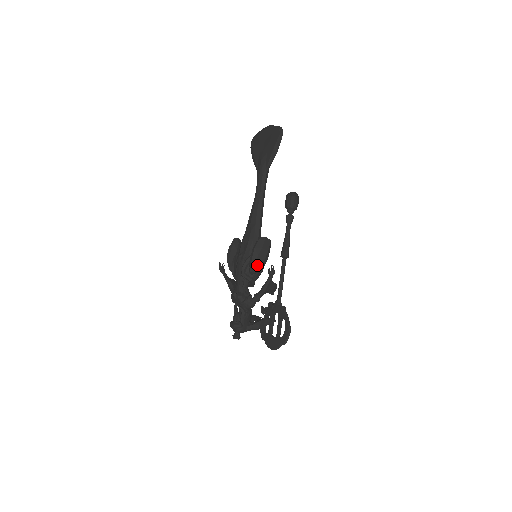
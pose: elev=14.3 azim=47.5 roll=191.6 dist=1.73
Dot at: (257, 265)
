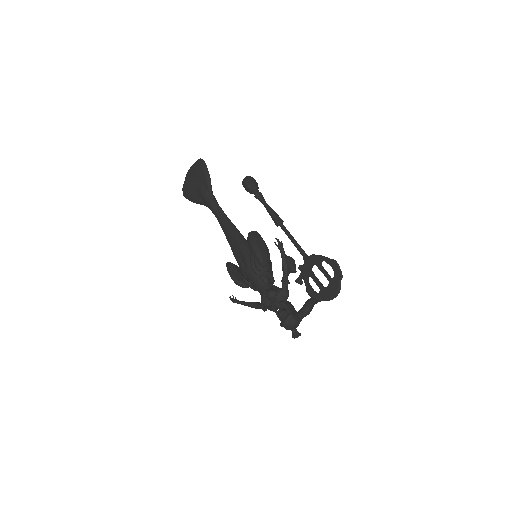
Dot at: (263, 254)
